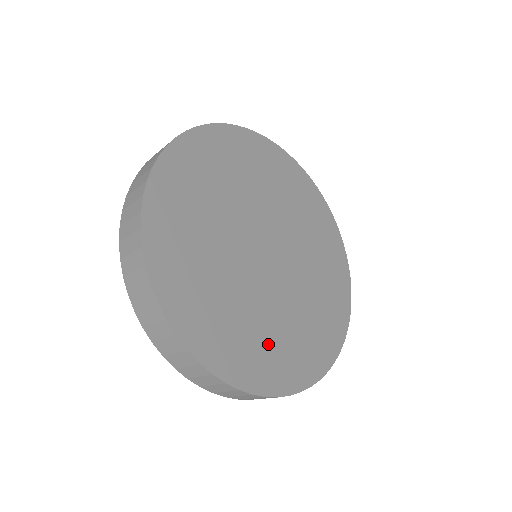
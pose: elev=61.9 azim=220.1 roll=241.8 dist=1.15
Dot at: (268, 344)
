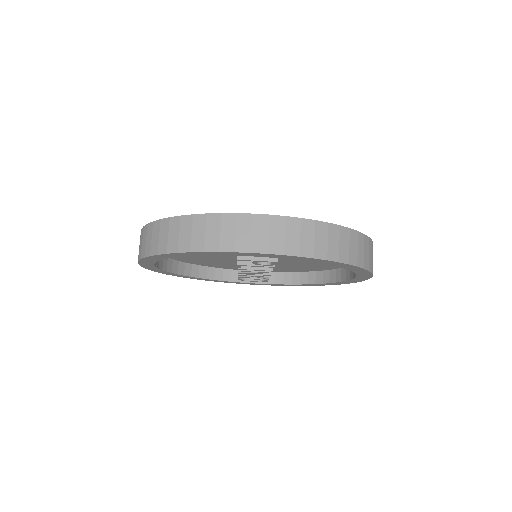
Dot at: occluded
